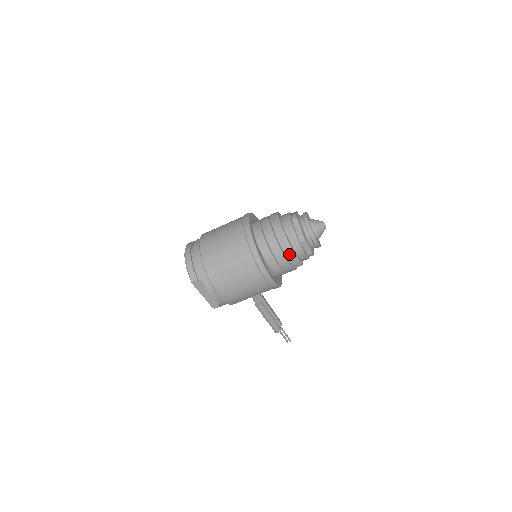
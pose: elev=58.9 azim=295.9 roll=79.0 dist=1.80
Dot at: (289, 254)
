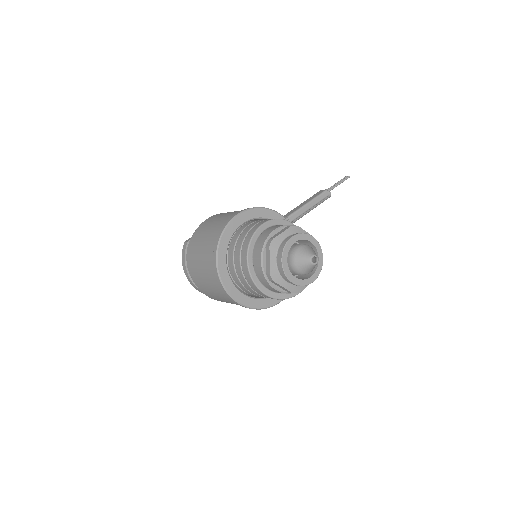
Dot at: occluded
